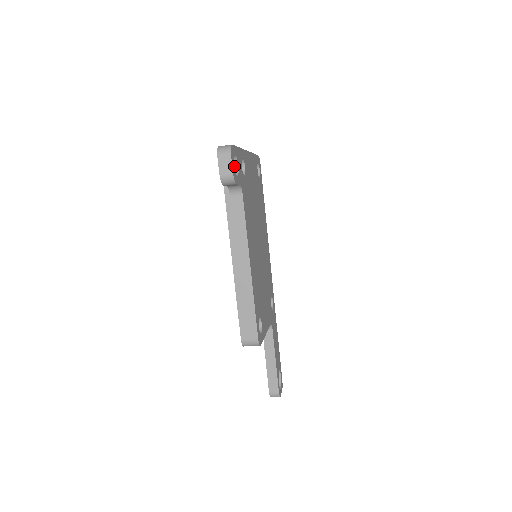
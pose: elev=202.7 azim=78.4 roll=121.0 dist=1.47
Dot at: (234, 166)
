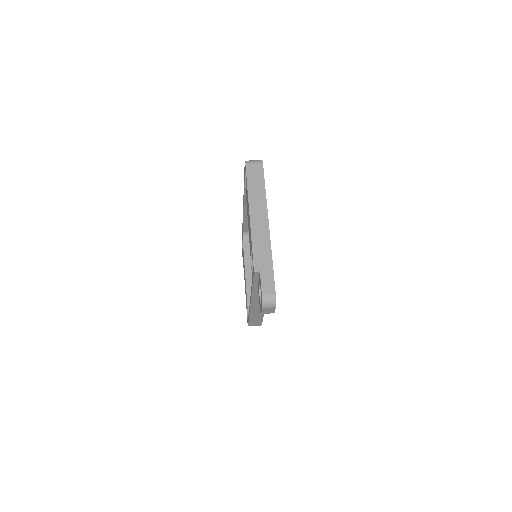
Dot at: occluded
